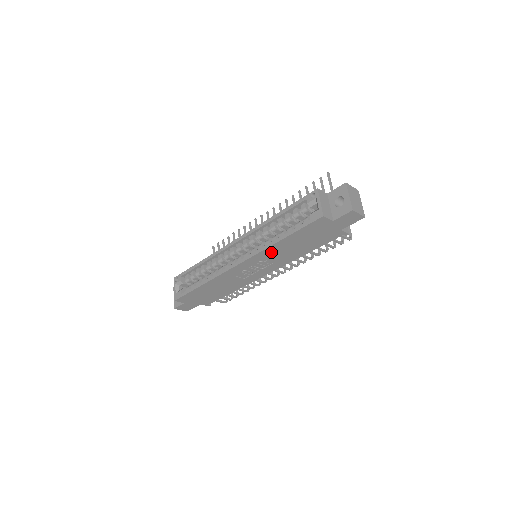
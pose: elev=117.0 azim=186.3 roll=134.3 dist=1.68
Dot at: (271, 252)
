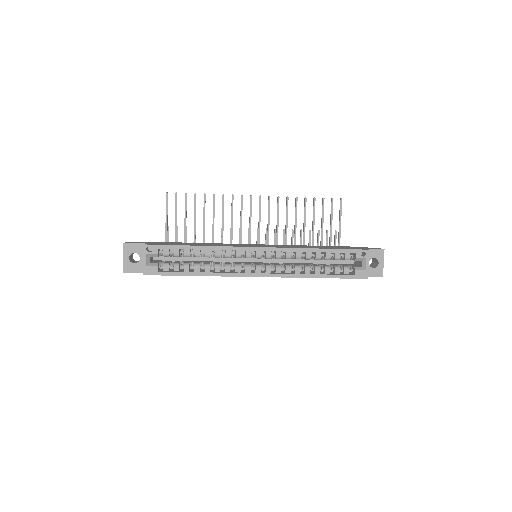
Dot at: occluded
